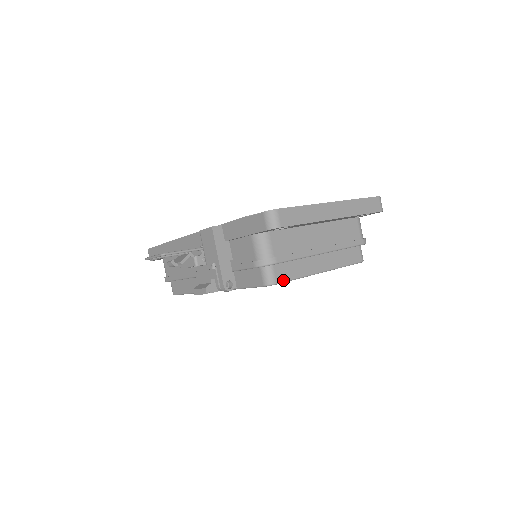
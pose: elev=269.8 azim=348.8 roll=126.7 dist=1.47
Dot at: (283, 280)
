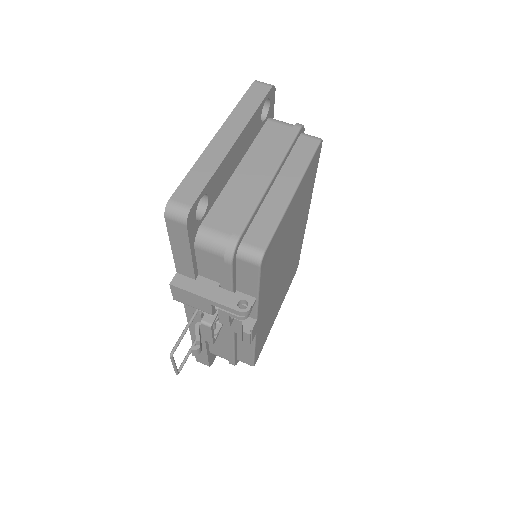
Dot at: (267, 241)
